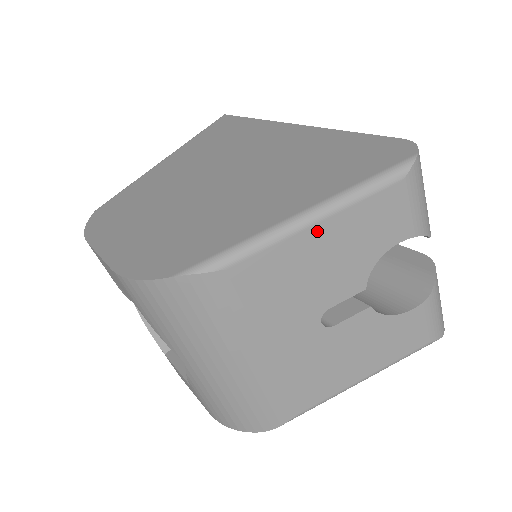
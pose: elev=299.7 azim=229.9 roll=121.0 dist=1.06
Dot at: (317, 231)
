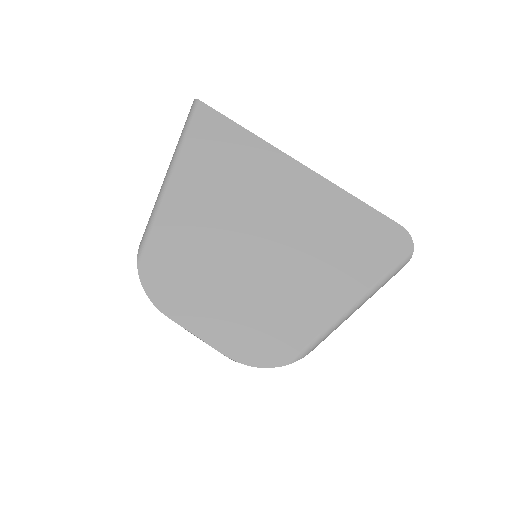
Dot at: (358, 308)
